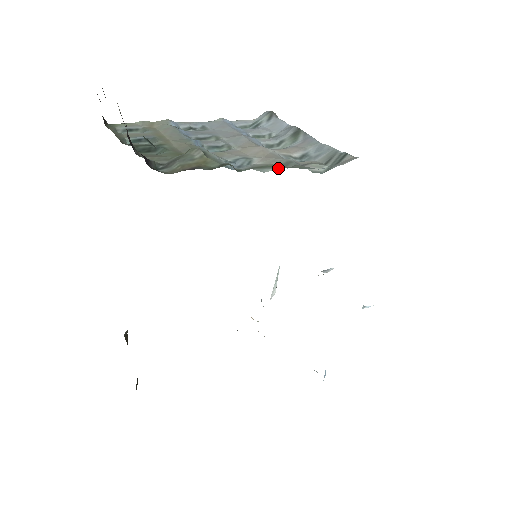
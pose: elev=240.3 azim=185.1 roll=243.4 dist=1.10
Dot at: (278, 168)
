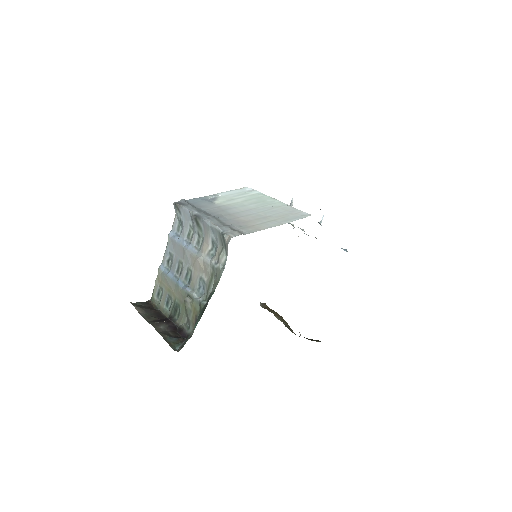
Dot at: (213, 280)
